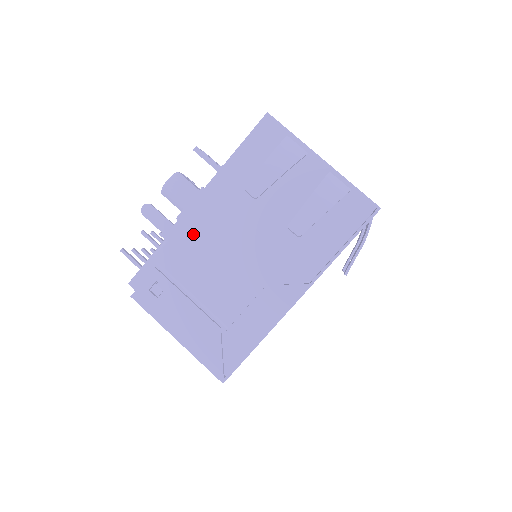
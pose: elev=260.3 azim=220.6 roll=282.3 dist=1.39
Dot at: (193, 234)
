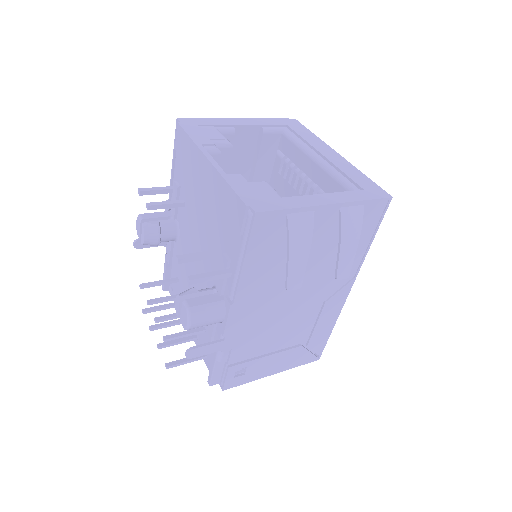
Dot at: (245, 331)
